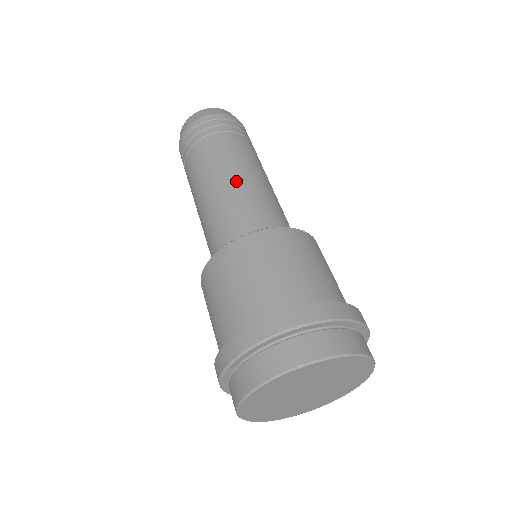
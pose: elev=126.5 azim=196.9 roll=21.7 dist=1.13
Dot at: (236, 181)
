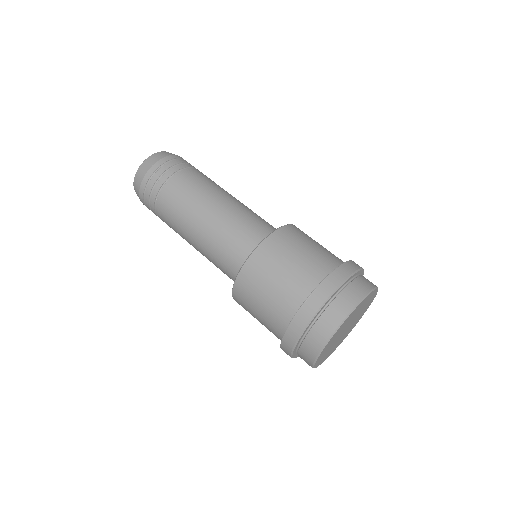
Dot at: (225, 203)
